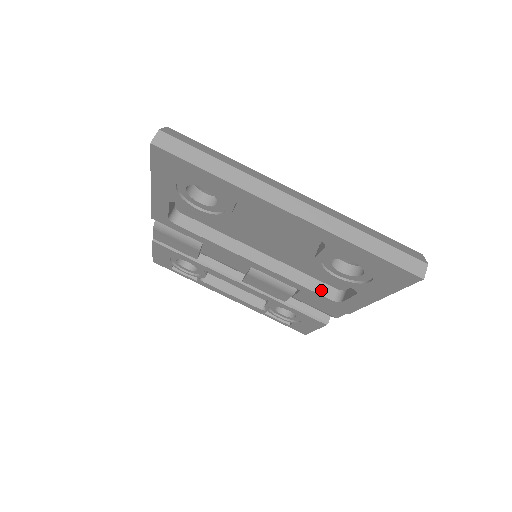
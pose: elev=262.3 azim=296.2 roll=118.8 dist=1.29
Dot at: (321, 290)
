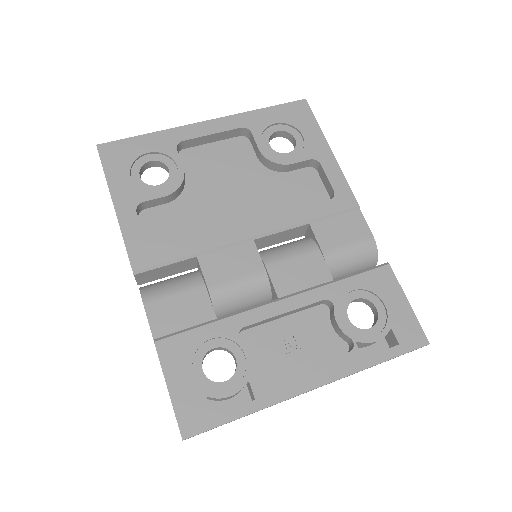
Dot at: (316, 206)
